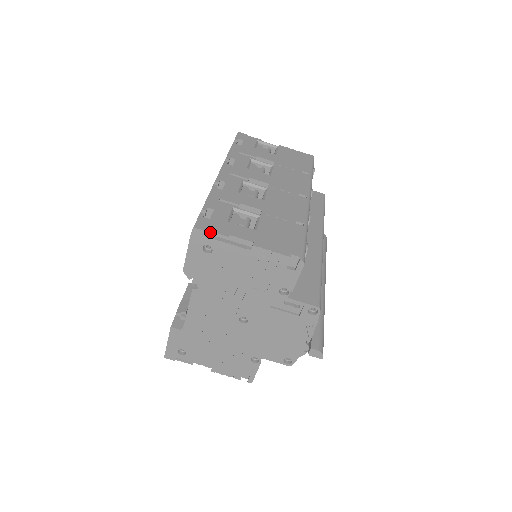
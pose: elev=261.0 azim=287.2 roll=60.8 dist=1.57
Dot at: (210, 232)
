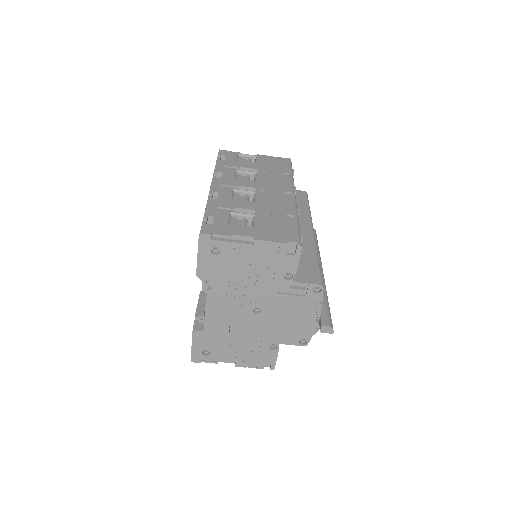
Dot at: (215, 235)
